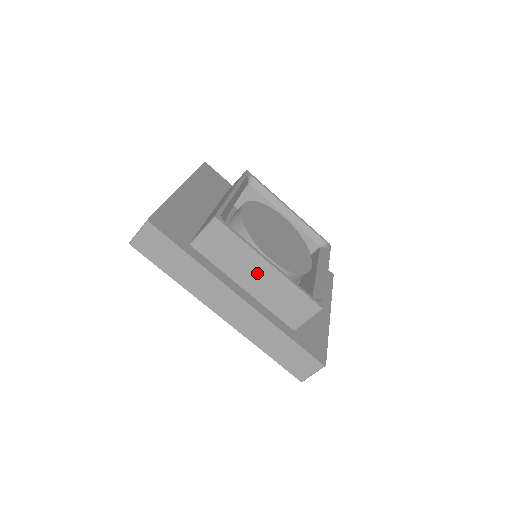
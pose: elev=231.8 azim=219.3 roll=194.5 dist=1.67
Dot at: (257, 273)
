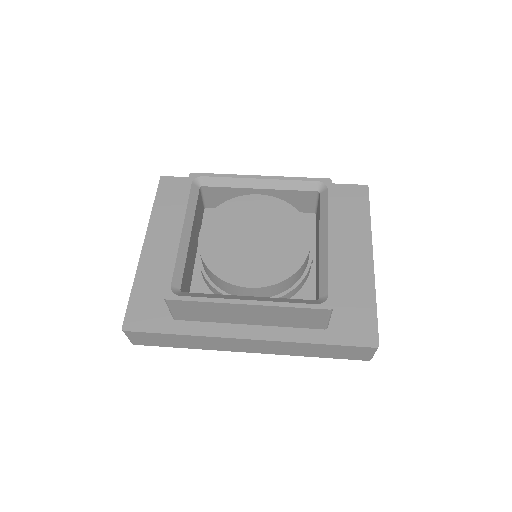
Dot at: (244, 313)
